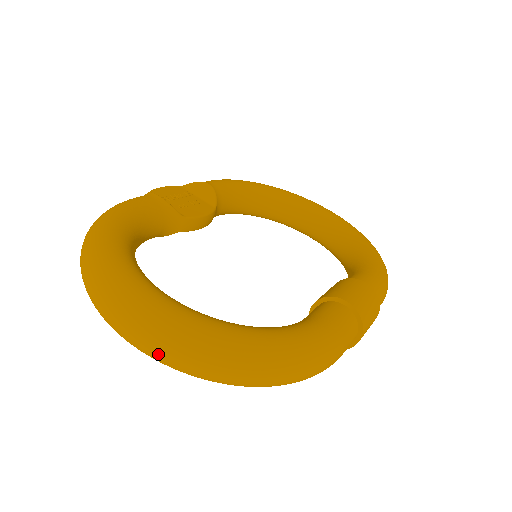
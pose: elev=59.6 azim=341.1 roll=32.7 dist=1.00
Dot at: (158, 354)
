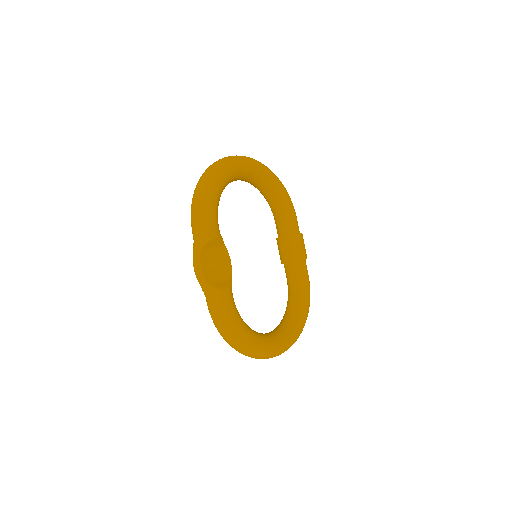
Dot at: occluded
